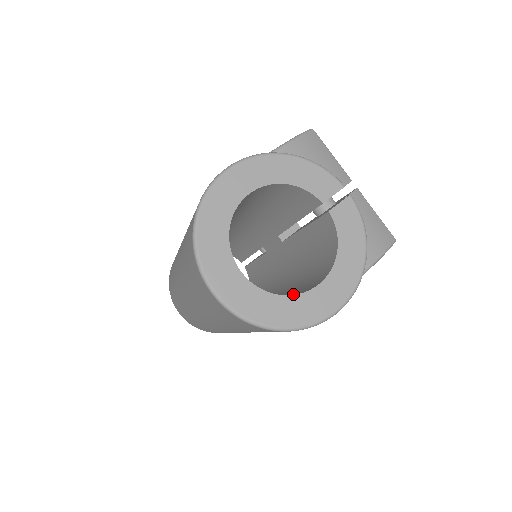
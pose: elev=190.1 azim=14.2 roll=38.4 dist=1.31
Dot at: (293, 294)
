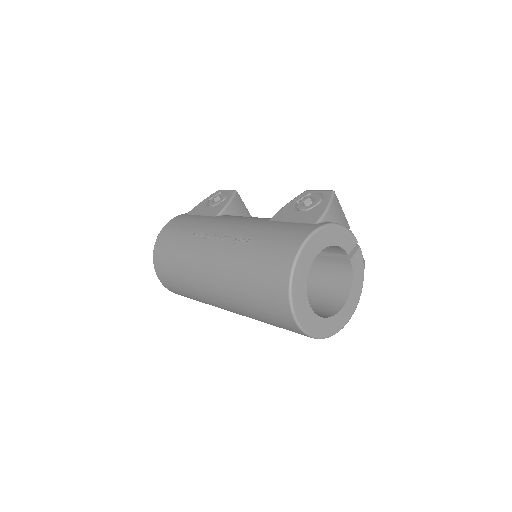
Dot at: (316, 306)
